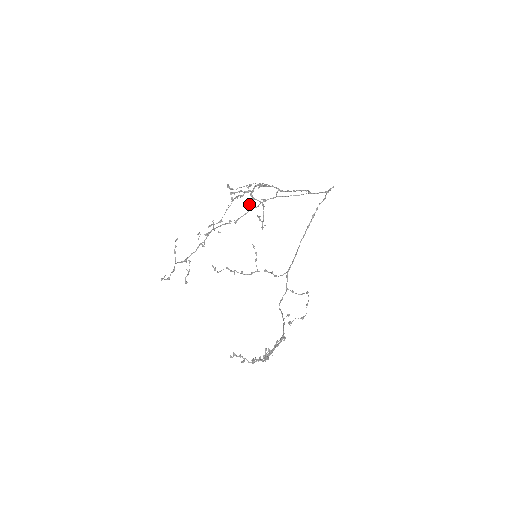
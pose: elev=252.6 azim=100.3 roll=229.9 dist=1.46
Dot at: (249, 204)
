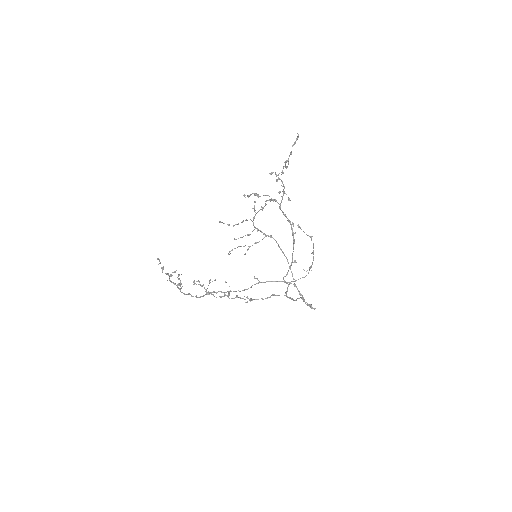
Dot at: occluded
